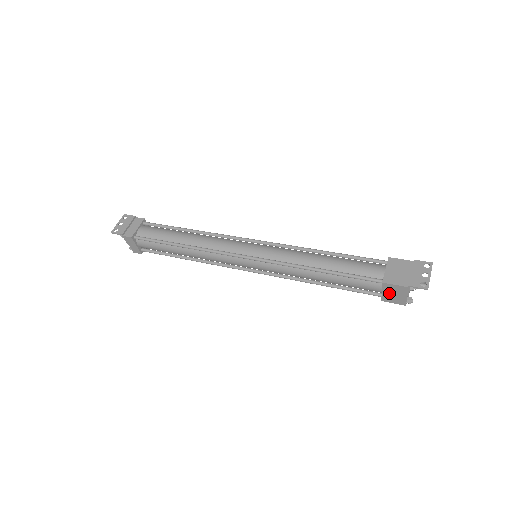
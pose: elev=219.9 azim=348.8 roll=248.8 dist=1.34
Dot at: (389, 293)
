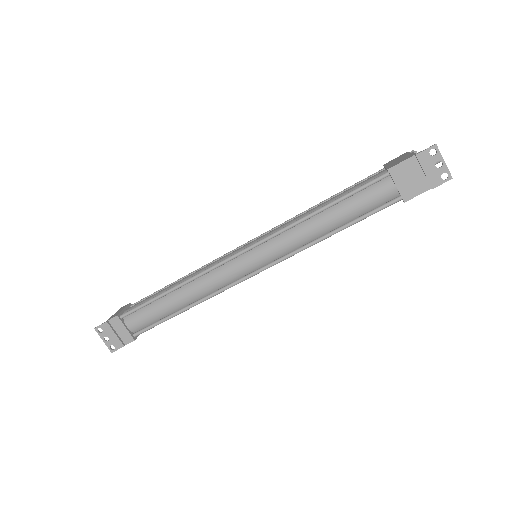
Dot at: occluded
